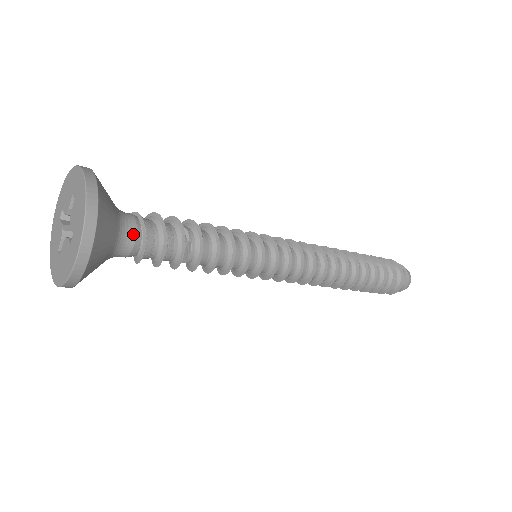
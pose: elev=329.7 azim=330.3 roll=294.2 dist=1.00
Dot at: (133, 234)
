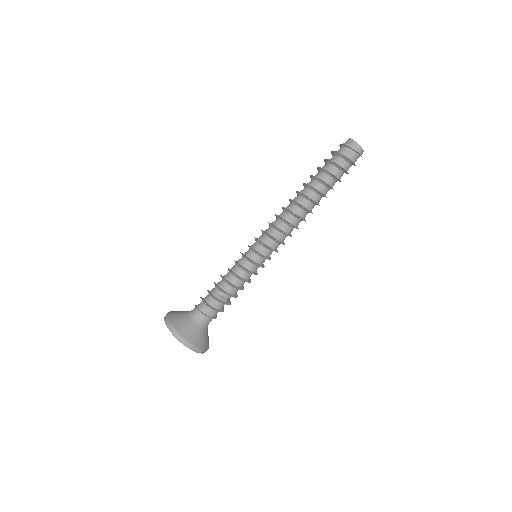
Dot at: (207, 321)
